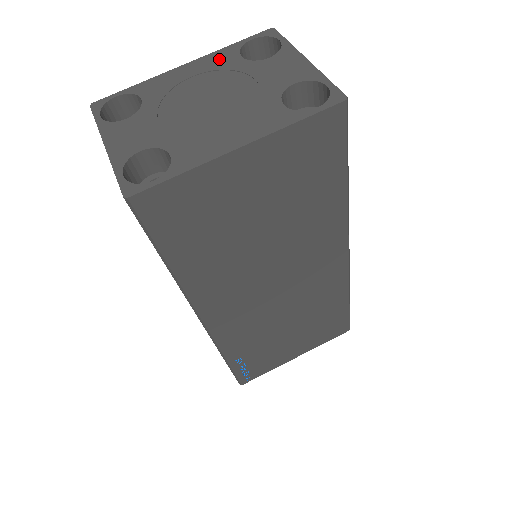
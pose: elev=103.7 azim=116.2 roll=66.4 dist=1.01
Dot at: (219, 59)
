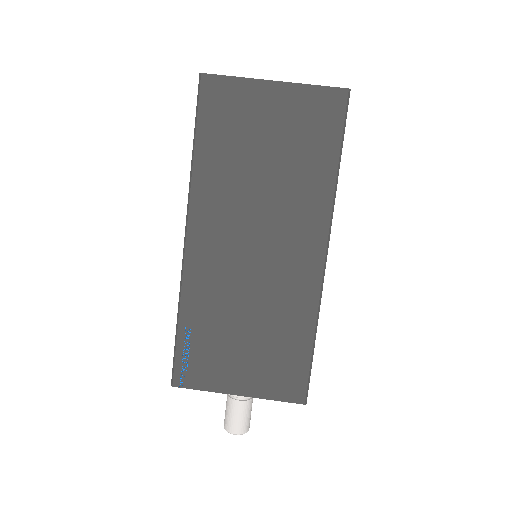
Dot at: occluded
